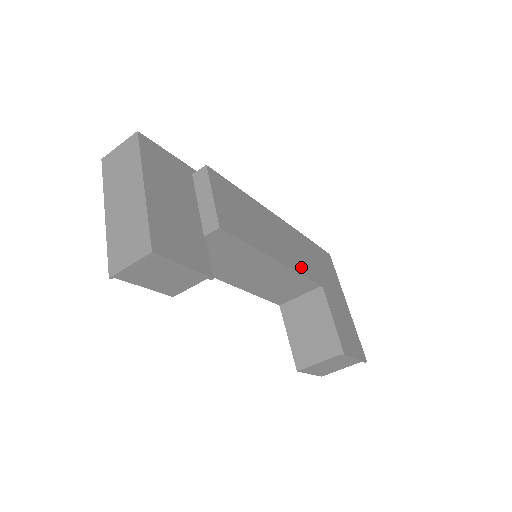
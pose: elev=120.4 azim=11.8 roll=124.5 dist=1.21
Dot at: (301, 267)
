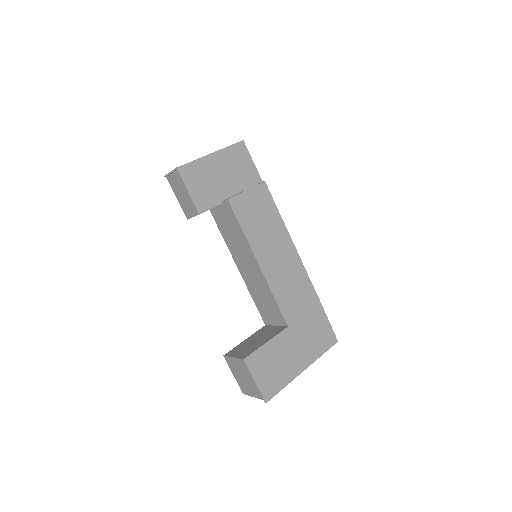
Dot at: (280, 293)
